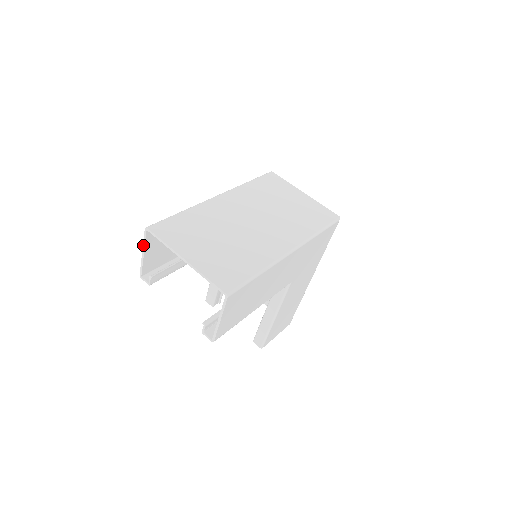
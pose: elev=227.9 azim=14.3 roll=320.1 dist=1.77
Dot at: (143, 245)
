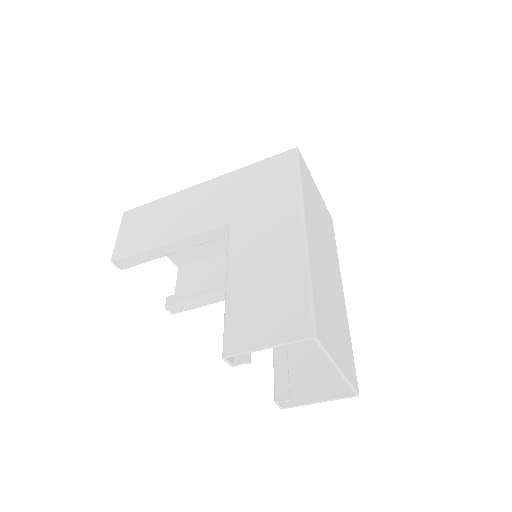
Dot at: (282, 344)
